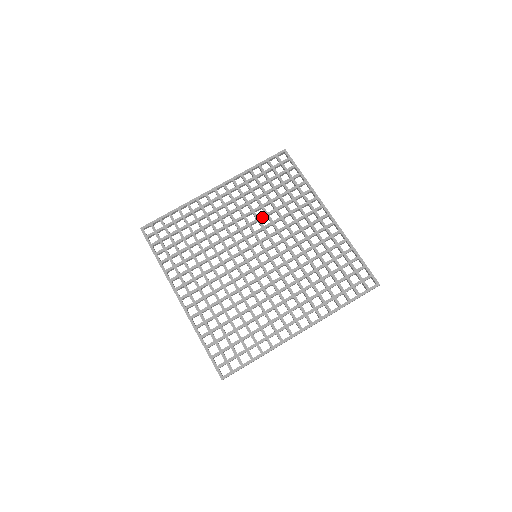
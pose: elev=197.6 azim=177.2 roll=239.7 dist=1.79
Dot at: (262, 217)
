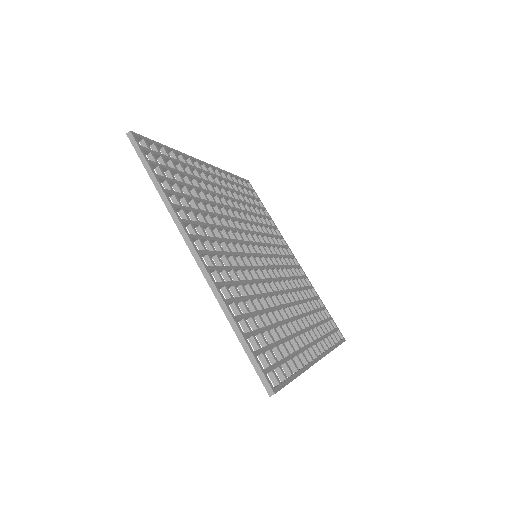
Dot at: (251, 222)
